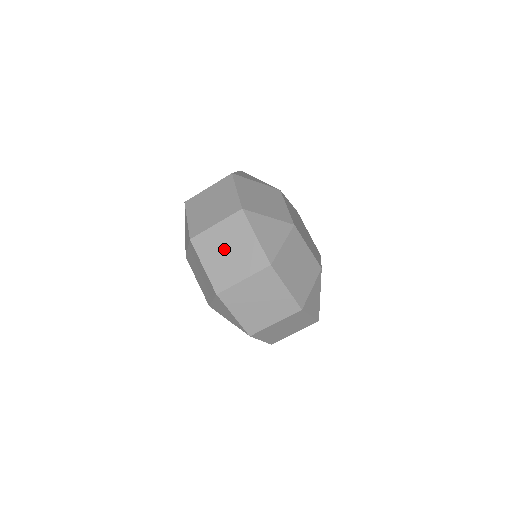
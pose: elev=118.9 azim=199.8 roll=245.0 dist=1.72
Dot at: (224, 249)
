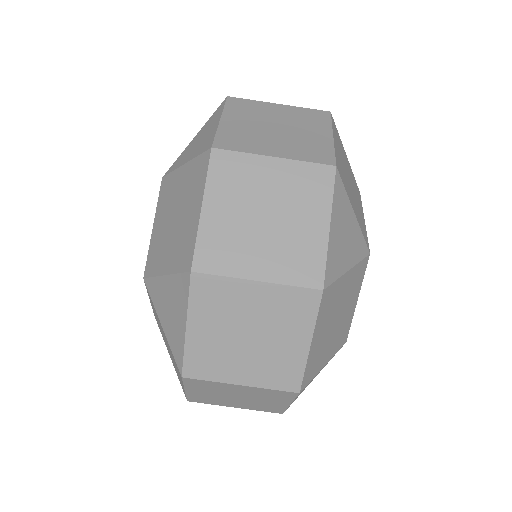
Dot at: (260, 206)
